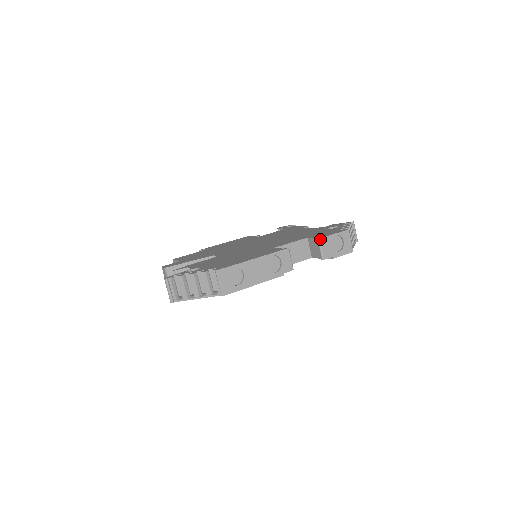
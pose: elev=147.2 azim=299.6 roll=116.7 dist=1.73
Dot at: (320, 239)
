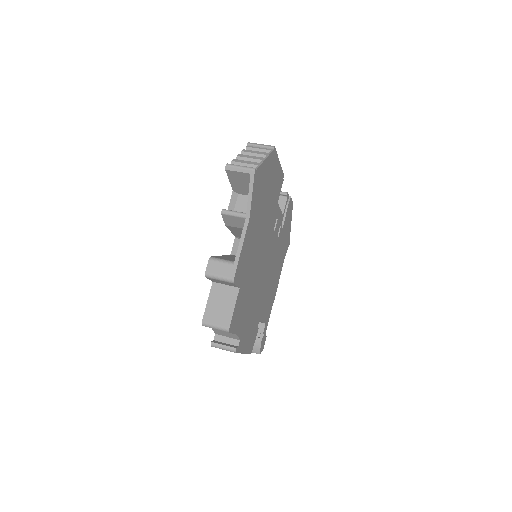
Dot at: occluded
